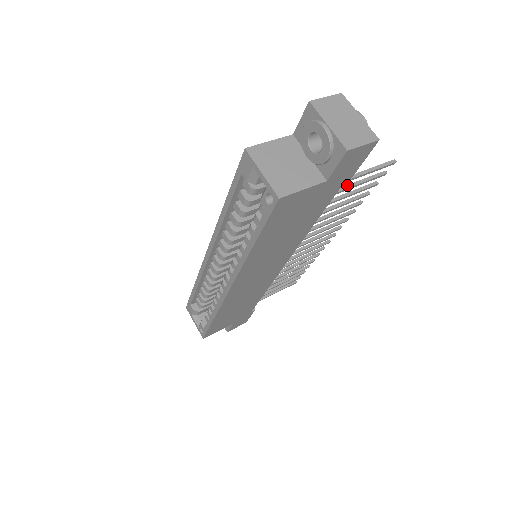
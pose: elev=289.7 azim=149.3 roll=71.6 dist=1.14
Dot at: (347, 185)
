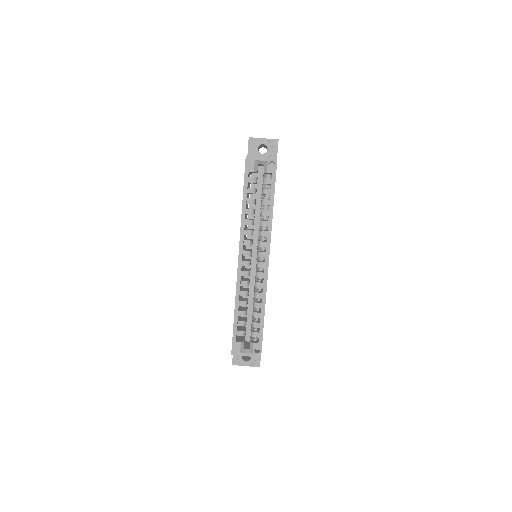
Dot at: occluded
